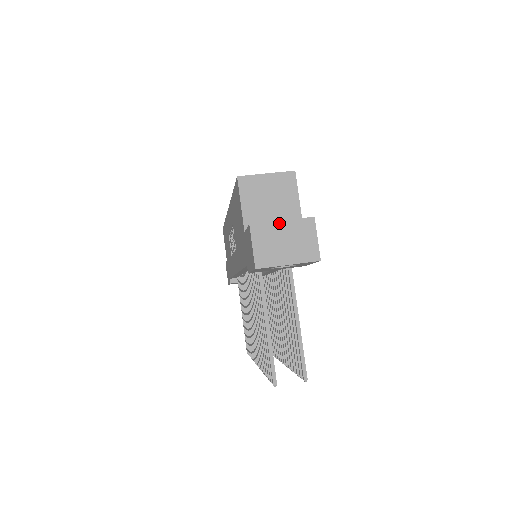
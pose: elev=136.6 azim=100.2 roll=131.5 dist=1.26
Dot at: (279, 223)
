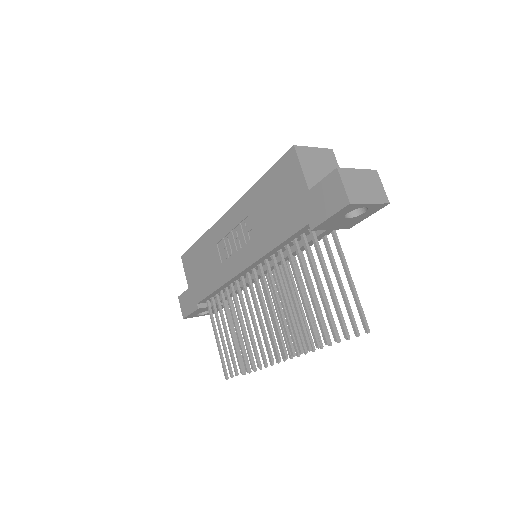
Dot at: (356, 170)
